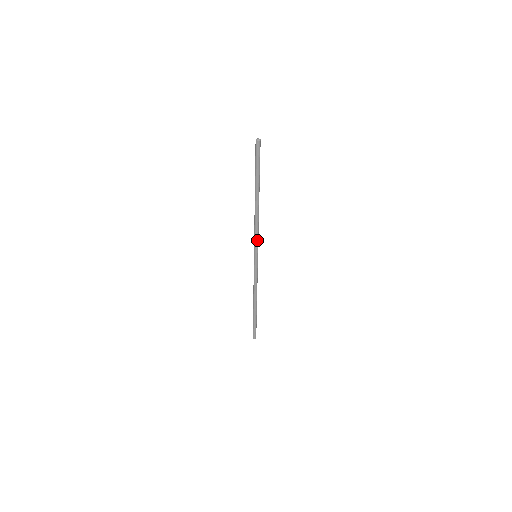
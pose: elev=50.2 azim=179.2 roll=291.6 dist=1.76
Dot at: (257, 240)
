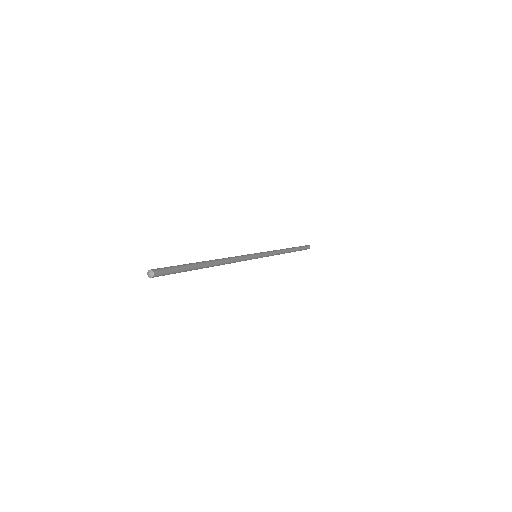
Dot at: (245, 259)
